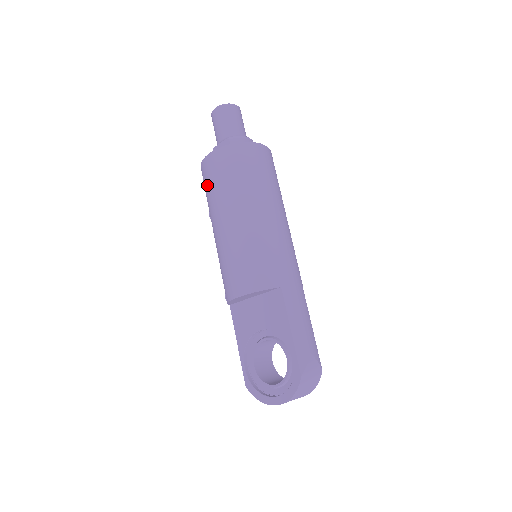
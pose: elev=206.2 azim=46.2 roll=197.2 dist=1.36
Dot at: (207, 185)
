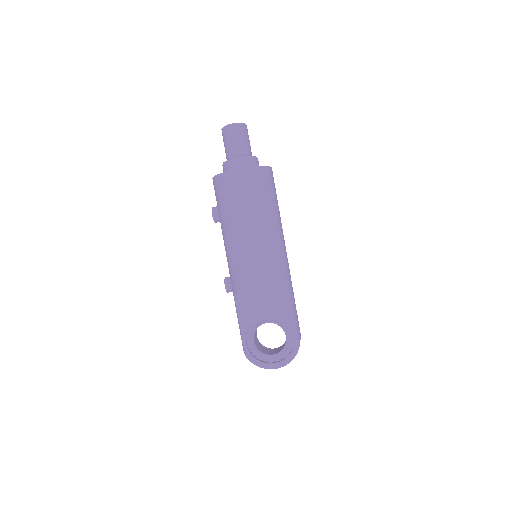
Dot at: (230, 196)
